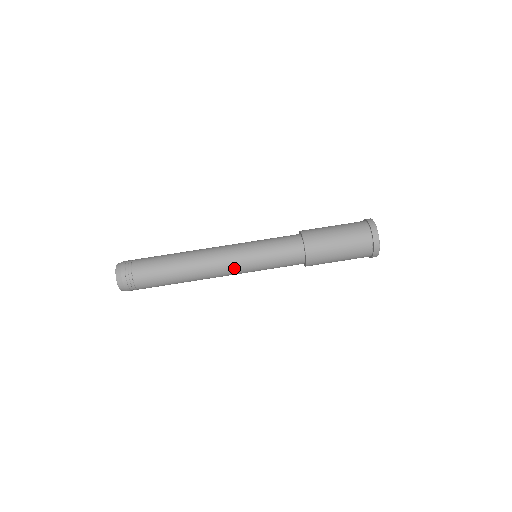
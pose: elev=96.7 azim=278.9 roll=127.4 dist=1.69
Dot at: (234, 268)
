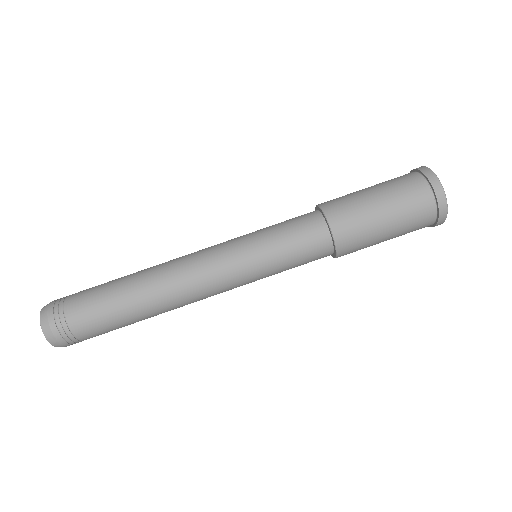
Dot at: (219, 264)
